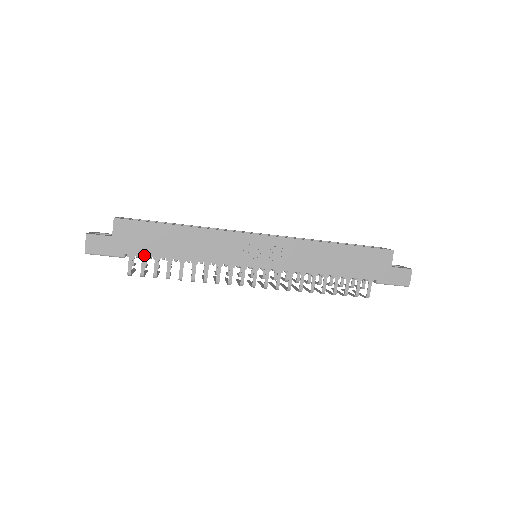
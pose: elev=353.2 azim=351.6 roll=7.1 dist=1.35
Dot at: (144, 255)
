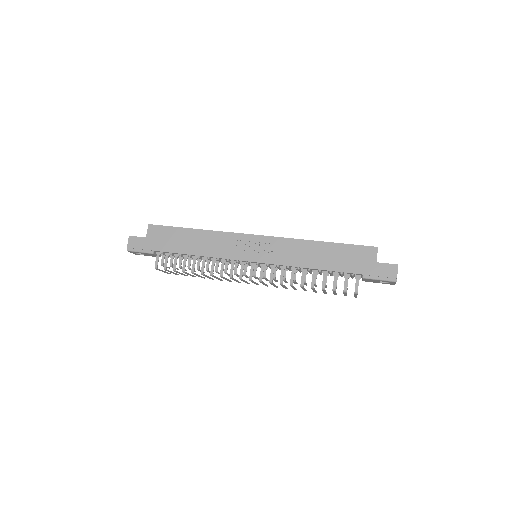
Dot at: (166, 251)
